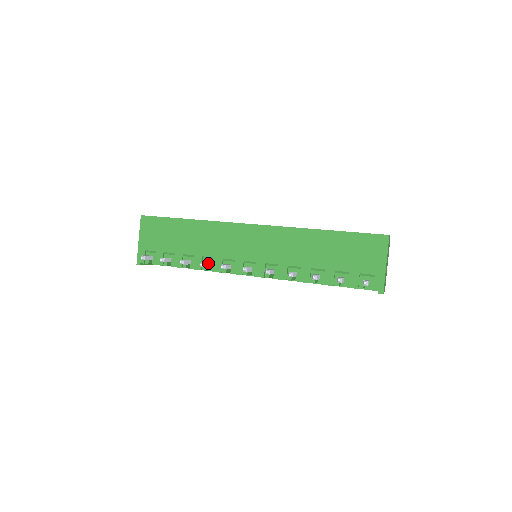
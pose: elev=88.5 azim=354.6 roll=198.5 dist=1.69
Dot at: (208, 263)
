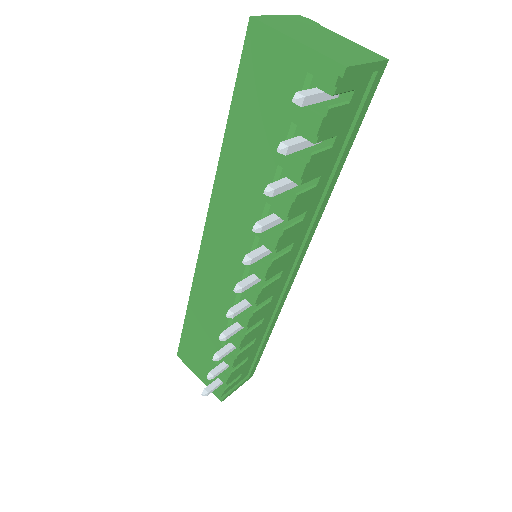
Dot at: (232, 327)
